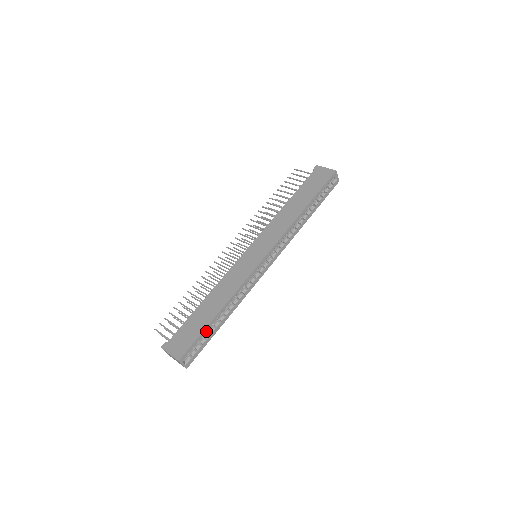
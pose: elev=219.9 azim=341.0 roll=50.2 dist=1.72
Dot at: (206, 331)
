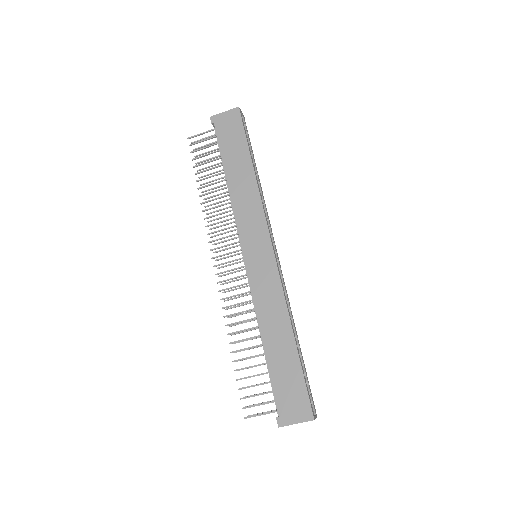
Dot at: (302, 368)
